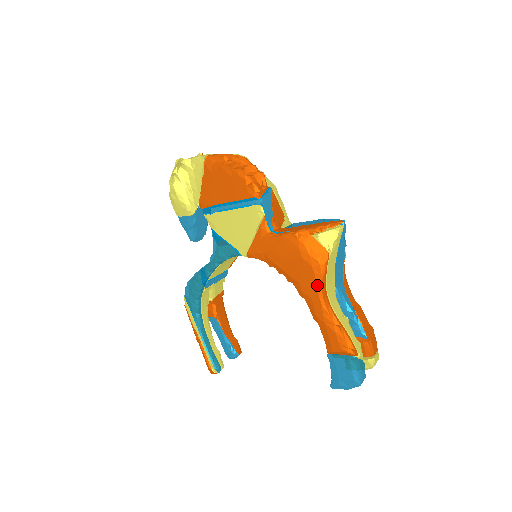
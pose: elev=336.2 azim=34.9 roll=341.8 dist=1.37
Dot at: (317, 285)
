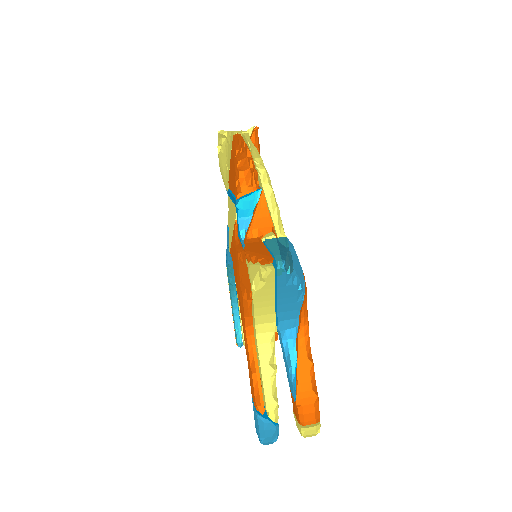
Dot at: (243, 318)
